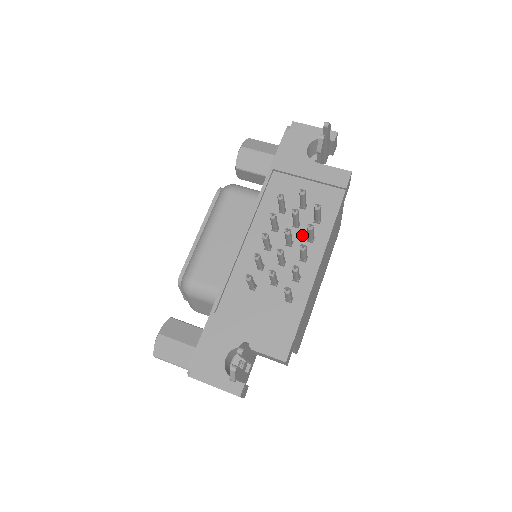
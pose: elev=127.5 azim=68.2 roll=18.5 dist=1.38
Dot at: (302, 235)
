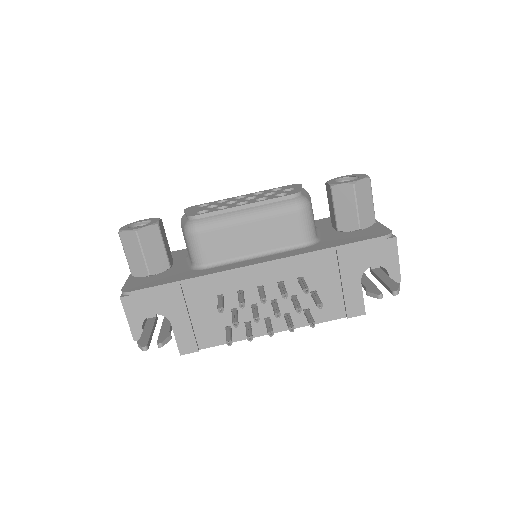
Dot at: (287, 308)
